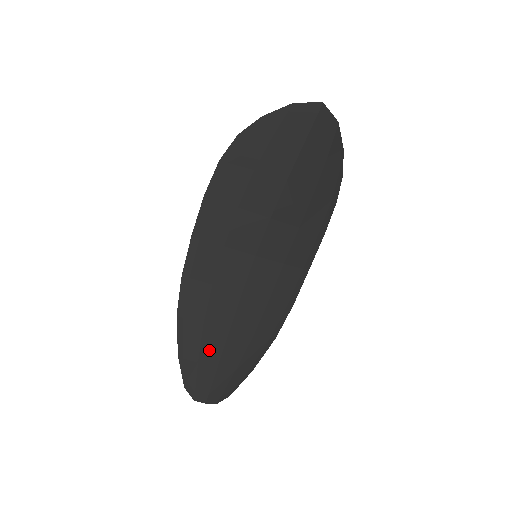
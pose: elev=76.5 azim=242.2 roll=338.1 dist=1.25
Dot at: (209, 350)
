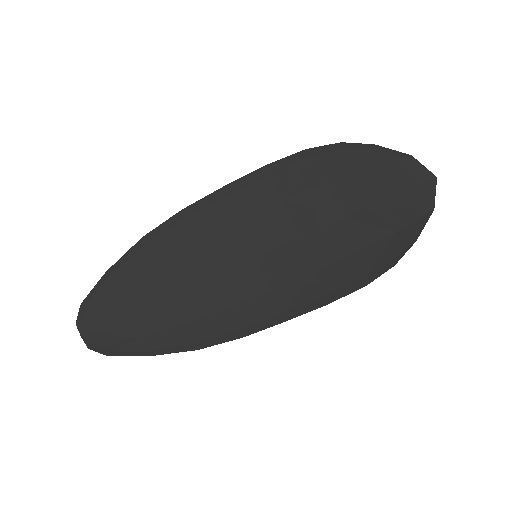
Dot at: (135, 294)
